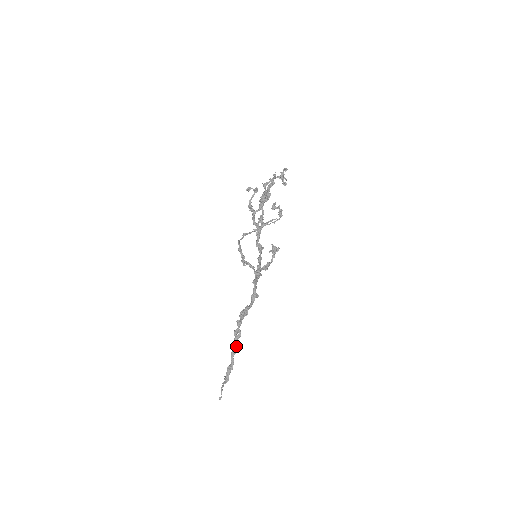
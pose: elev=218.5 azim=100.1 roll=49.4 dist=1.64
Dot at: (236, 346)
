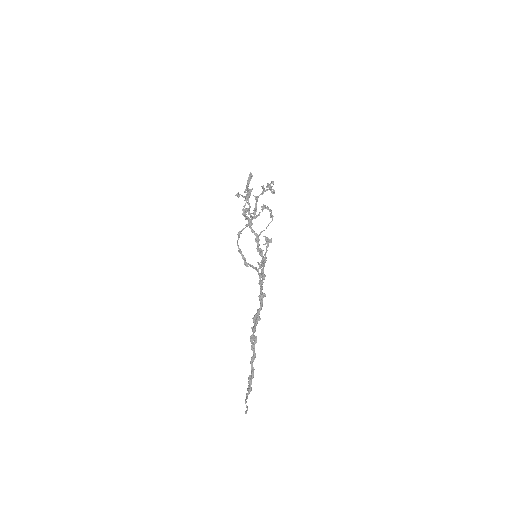
Dot at: (254, 353)
